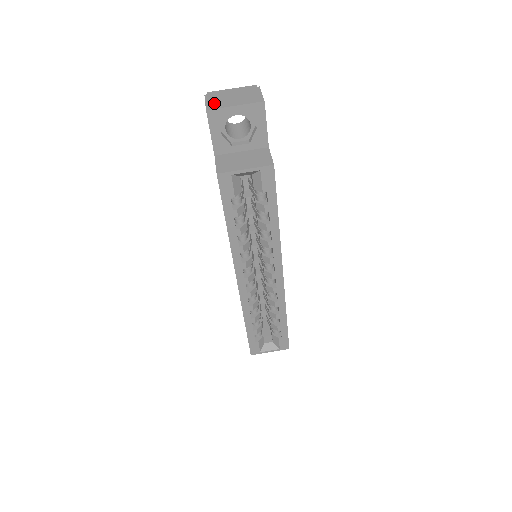
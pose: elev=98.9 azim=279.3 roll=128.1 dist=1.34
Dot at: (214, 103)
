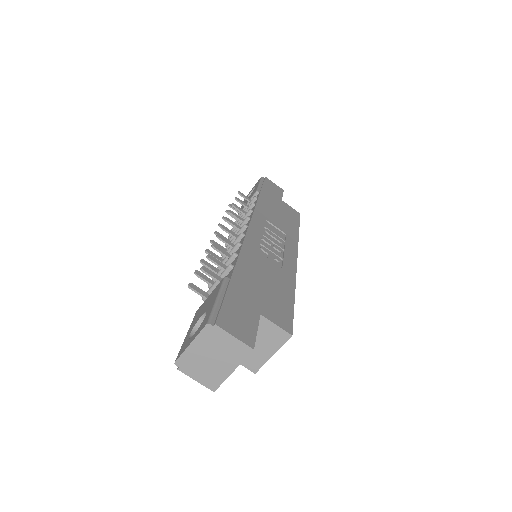
Dot at: (207, 379)
